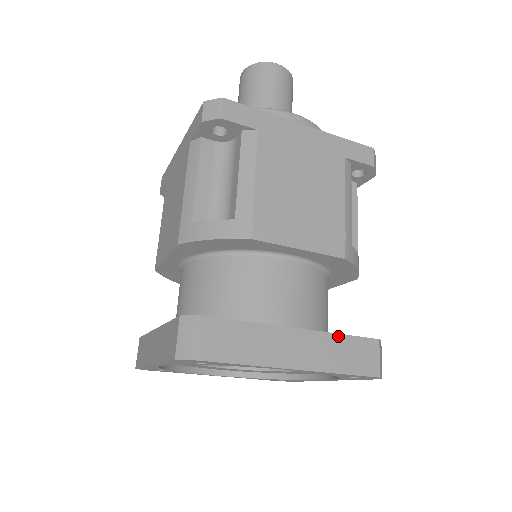
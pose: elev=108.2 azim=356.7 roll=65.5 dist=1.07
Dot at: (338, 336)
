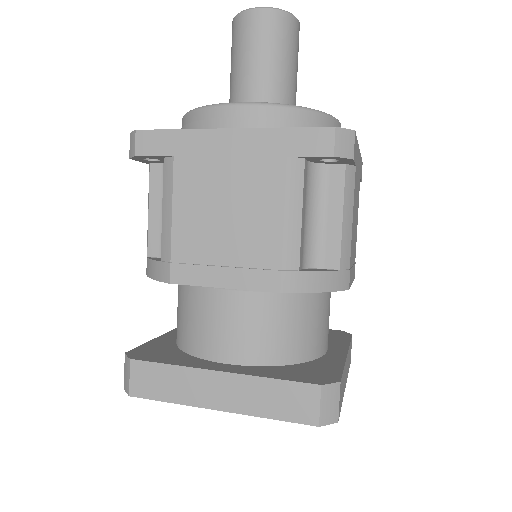
Dot at: occluded
